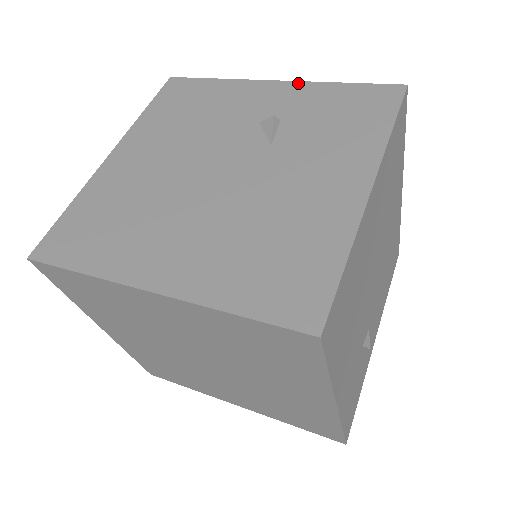
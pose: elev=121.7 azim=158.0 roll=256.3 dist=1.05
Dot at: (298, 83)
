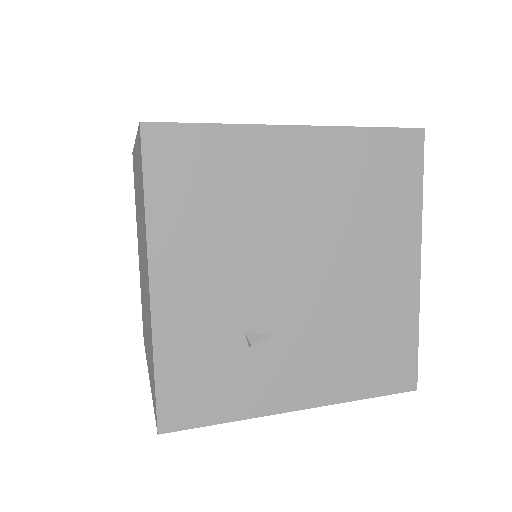
Dot at: occluded
